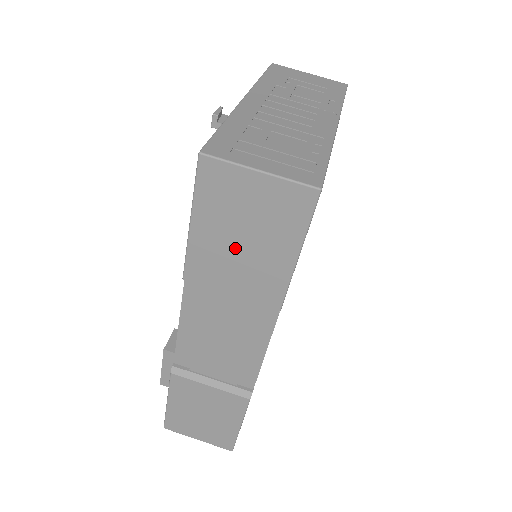
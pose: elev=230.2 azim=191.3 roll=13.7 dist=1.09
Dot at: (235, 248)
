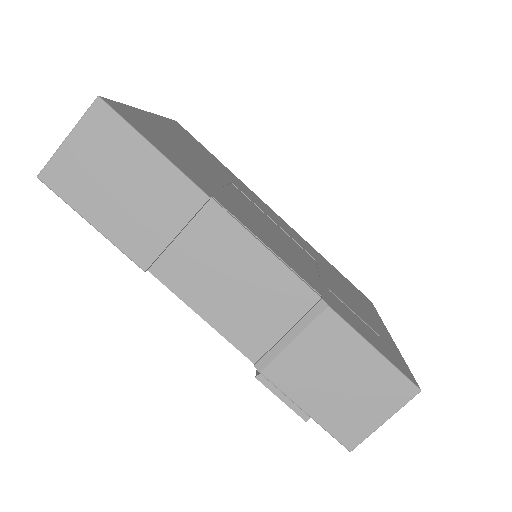
Dot at: (128, 200)
